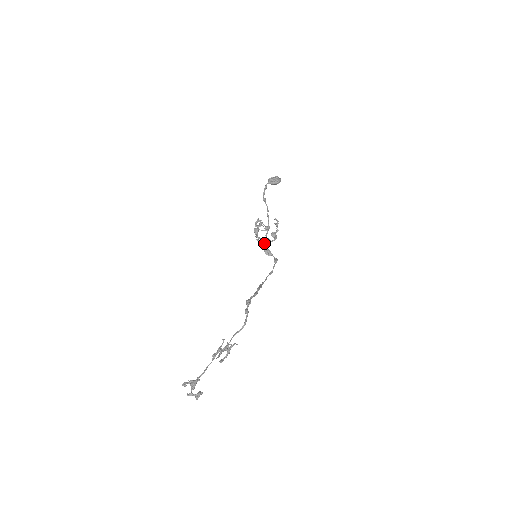
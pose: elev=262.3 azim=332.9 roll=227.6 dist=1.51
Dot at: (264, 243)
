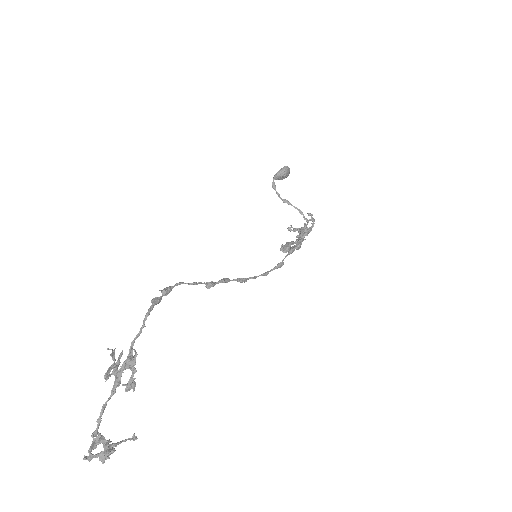
Dot at: occluded
